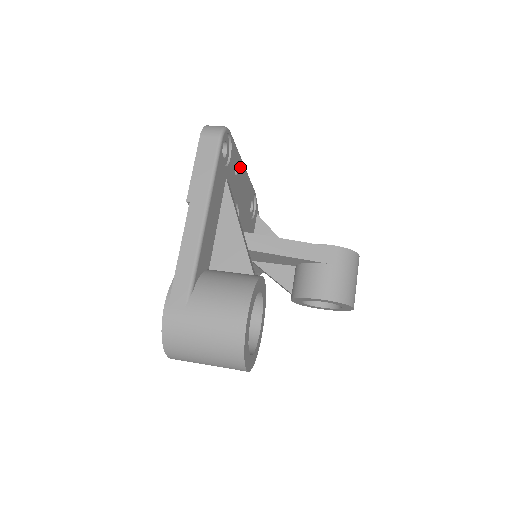
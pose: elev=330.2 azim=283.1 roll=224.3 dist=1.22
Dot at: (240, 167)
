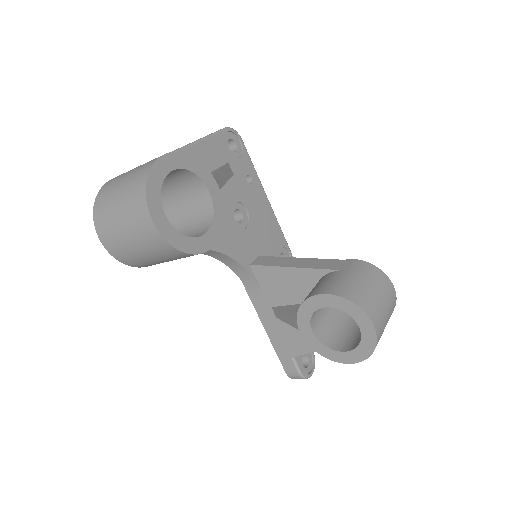
Dot at: (258, 188)
